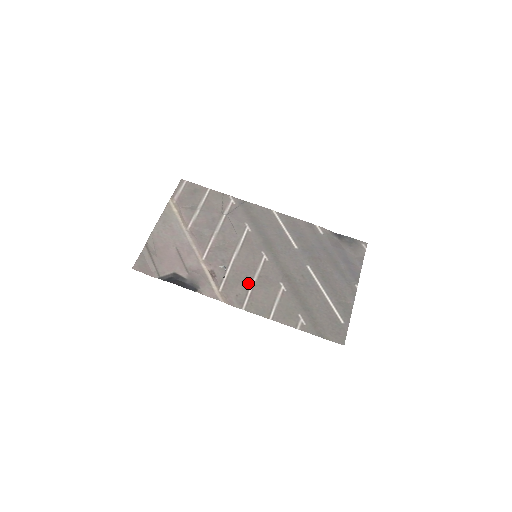
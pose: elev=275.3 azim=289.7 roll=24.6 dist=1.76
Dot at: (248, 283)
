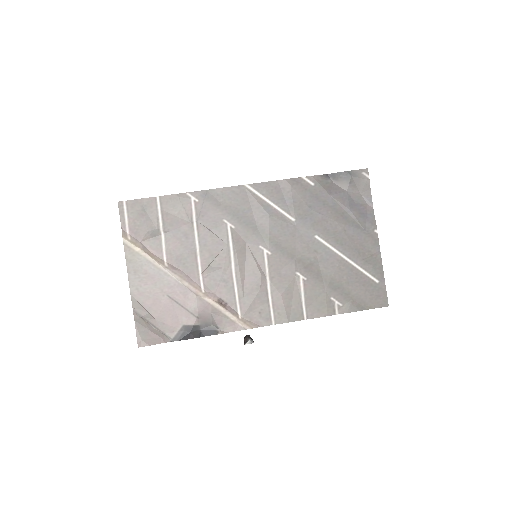
Dot at: (264, 292)
